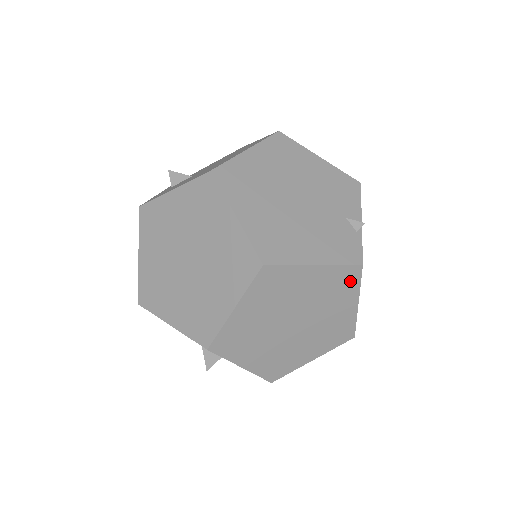
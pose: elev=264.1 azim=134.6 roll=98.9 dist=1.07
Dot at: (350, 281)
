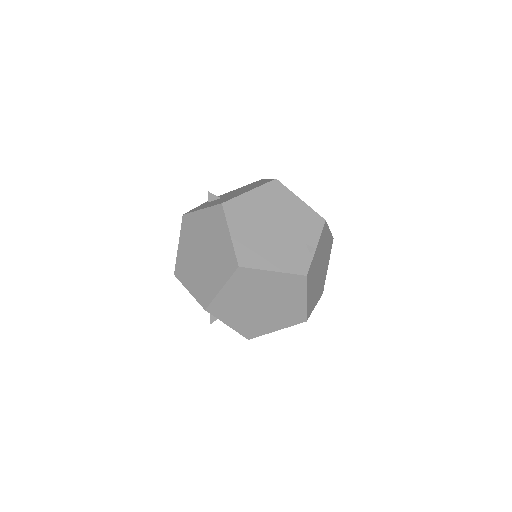
Dot at: (299, 284)
